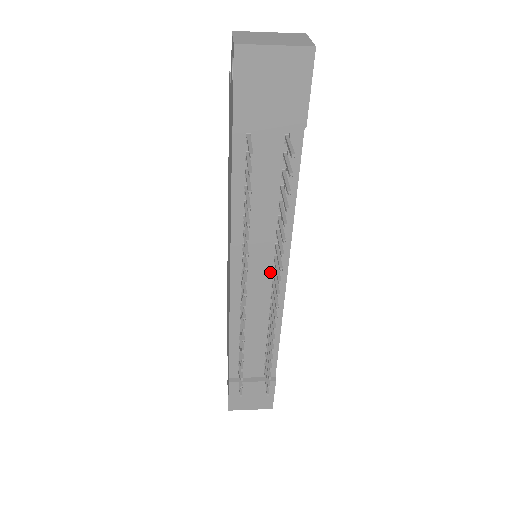
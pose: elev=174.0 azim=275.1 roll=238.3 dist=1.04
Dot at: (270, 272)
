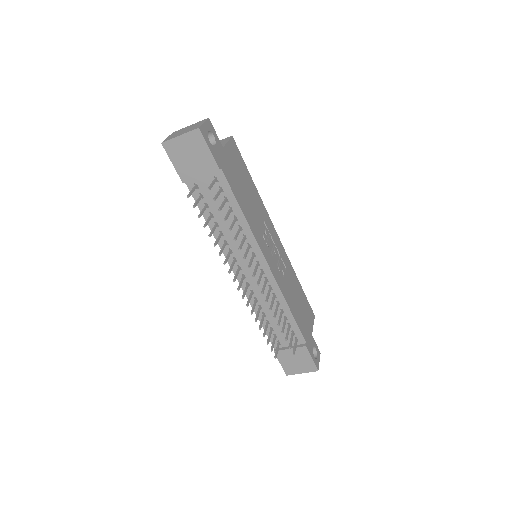
Dot at: (255, 264)
